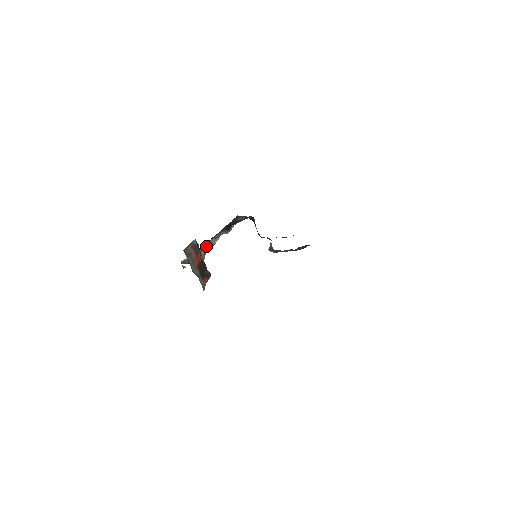
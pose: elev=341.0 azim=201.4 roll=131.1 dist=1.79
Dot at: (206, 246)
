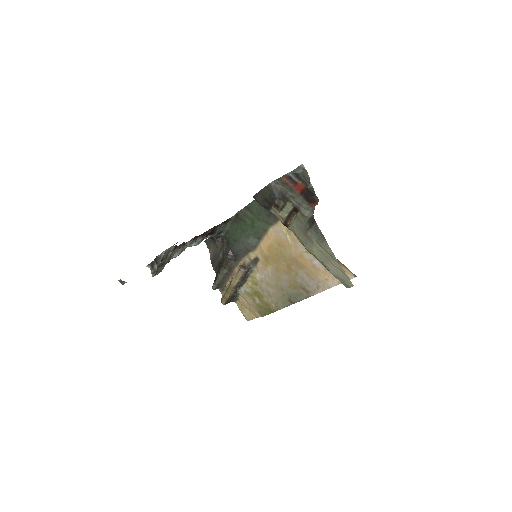
Dot at: (179, 249)
